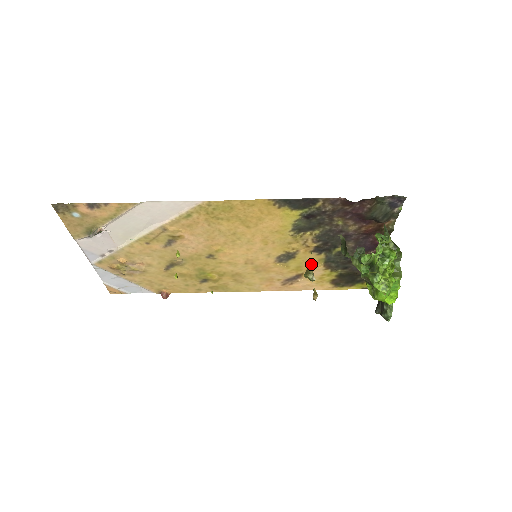
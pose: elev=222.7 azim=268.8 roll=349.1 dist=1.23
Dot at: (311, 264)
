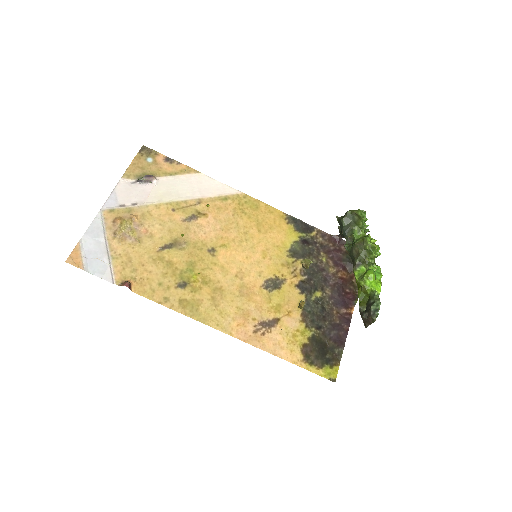
Dot at: (291, 306)
